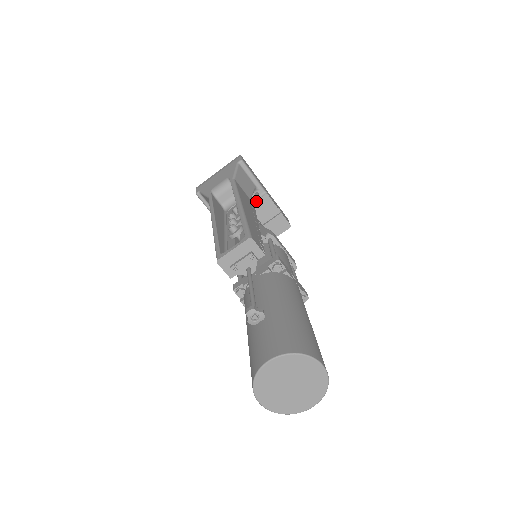
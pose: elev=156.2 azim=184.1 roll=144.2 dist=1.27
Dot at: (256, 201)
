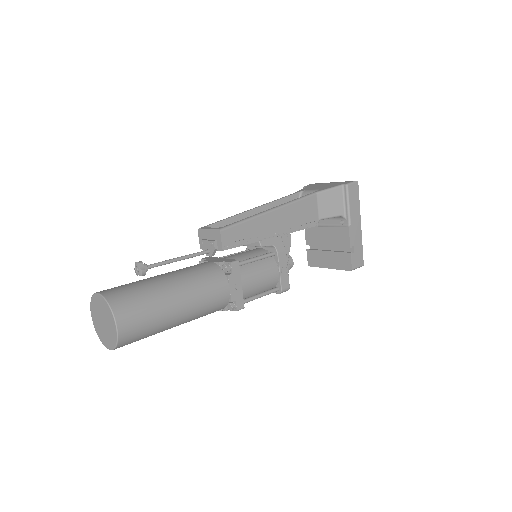
Dot at: (338, 227)
